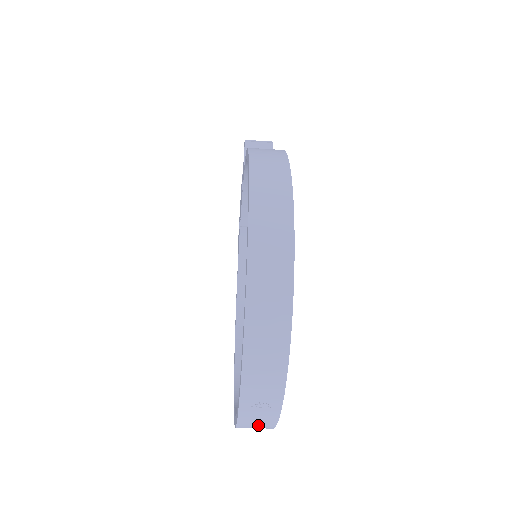
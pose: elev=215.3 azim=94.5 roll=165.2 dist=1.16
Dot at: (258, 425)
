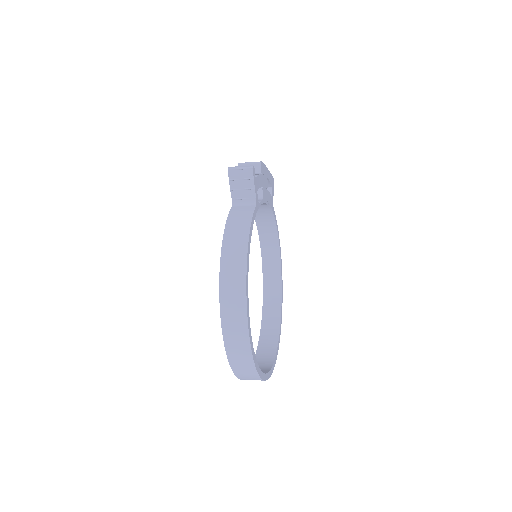
Dot at: occluded
